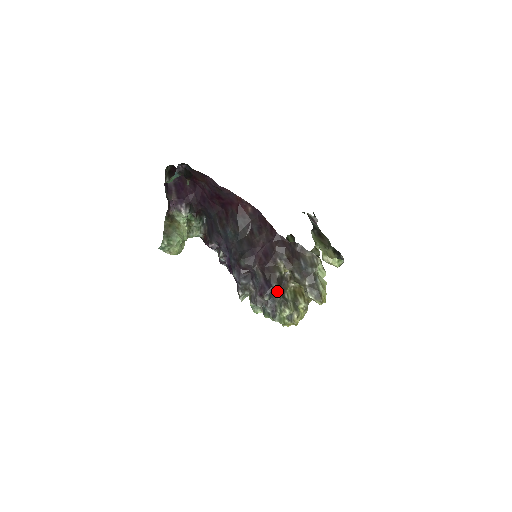
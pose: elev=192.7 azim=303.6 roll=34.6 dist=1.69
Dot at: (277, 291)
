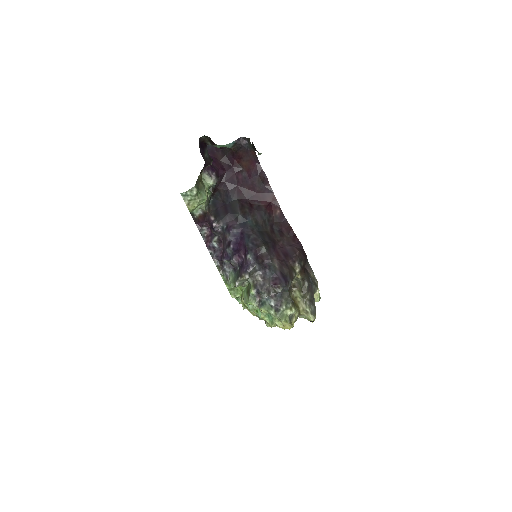
Dot at: (288, 289)
